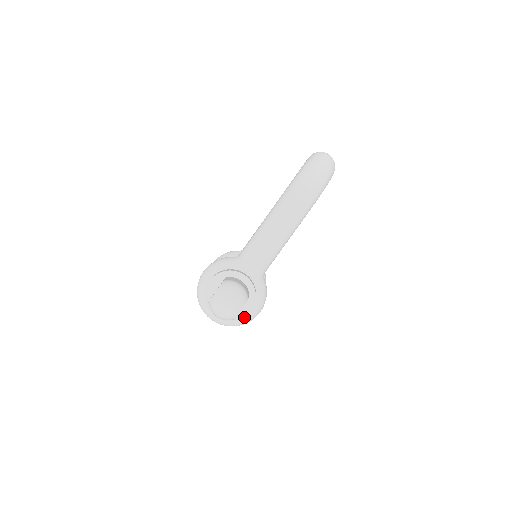
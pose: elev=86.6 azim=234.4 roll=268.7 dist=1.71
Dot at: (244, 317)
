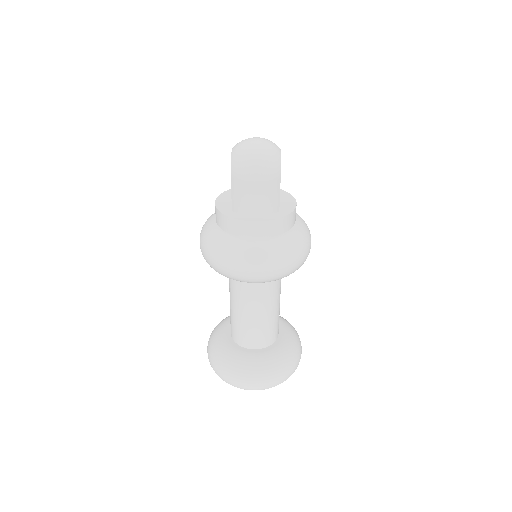
Dot at: (295, 230)
